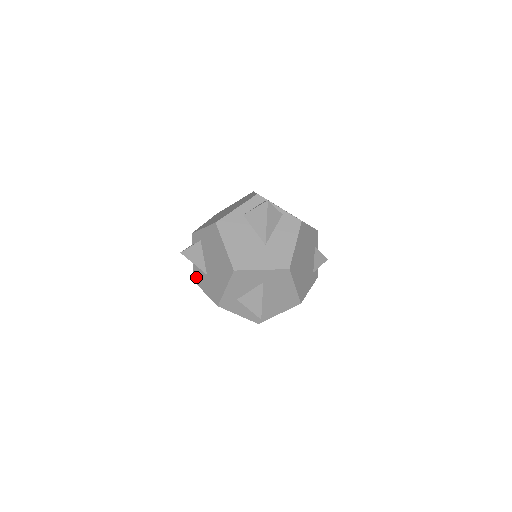
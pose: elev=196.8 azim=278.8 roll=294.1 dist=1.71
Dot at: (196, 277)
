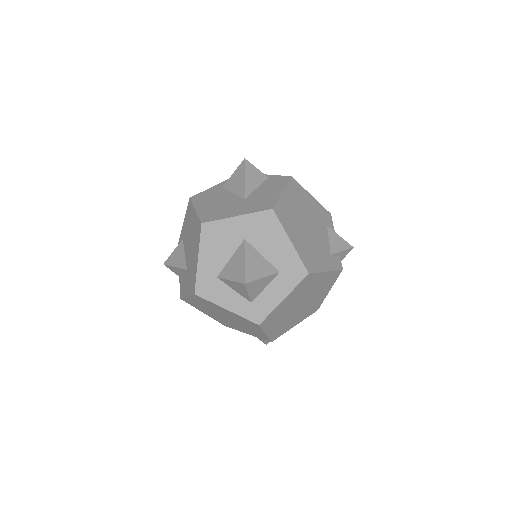
Dot at: (181, 289)
